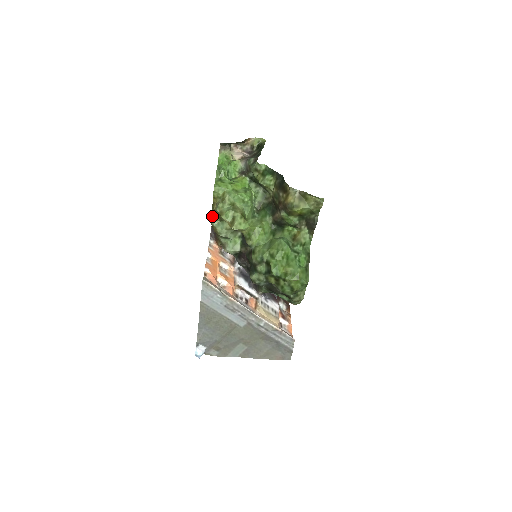
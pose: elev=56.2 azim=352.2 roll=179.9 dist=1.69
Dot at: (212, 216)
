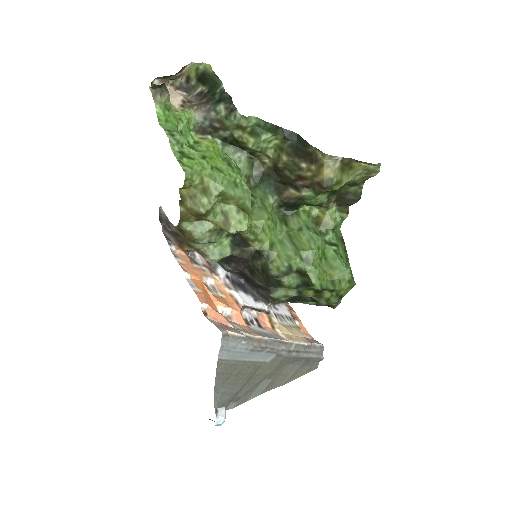
Dot at: (182, 217)
